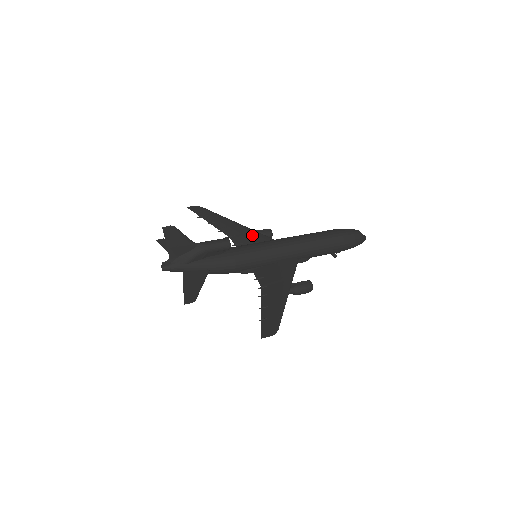
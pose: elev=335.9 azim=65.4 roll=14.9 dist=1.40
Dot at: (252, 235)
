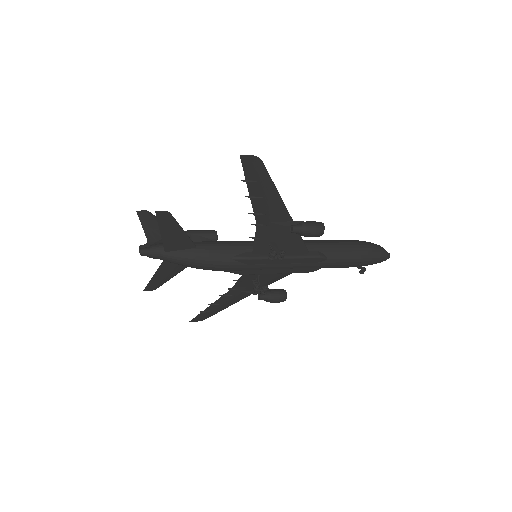
Dot at: occluded
